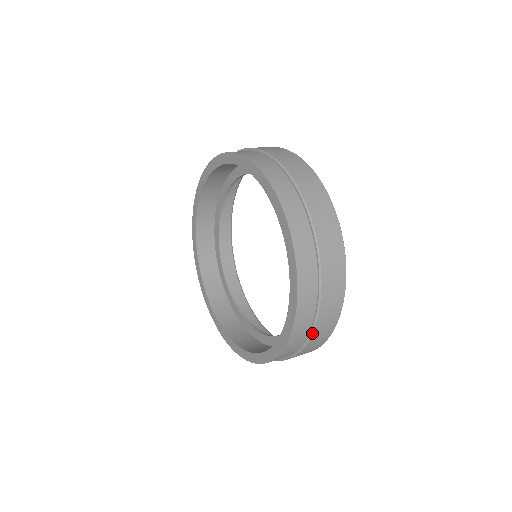
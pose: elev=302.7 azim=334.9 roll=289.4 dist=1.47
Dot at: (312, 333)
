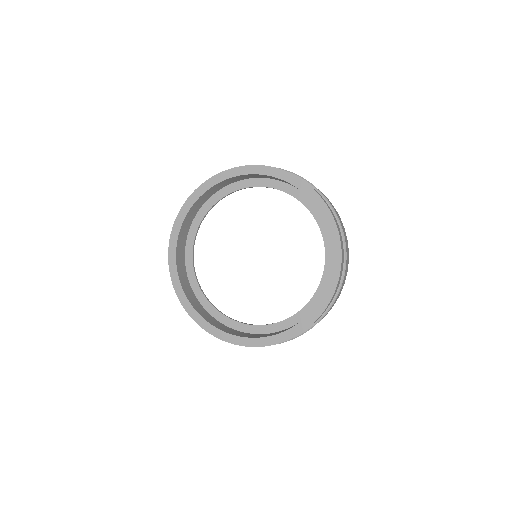
Dot at: occluded
